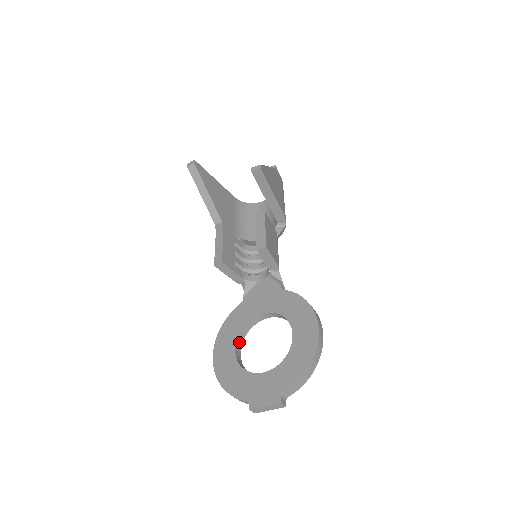
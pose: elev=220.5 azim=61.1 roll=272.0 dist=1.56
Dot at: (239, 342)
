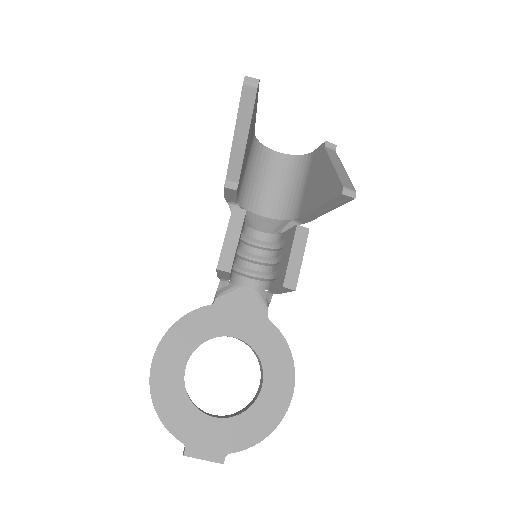
Dot at: occluded
